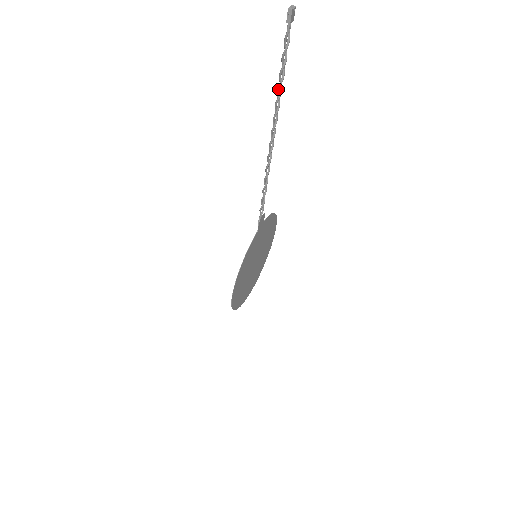
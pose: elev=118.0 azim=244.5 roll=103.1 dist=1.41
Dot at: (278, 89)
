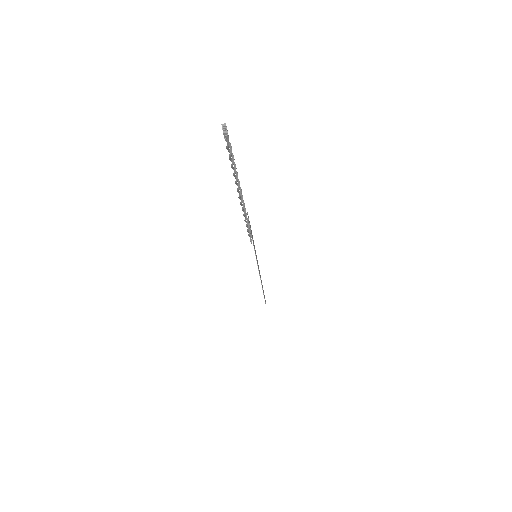
Dot at: (234, 175)
